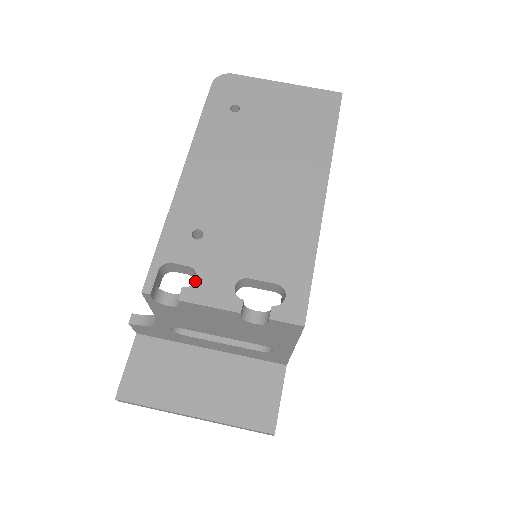
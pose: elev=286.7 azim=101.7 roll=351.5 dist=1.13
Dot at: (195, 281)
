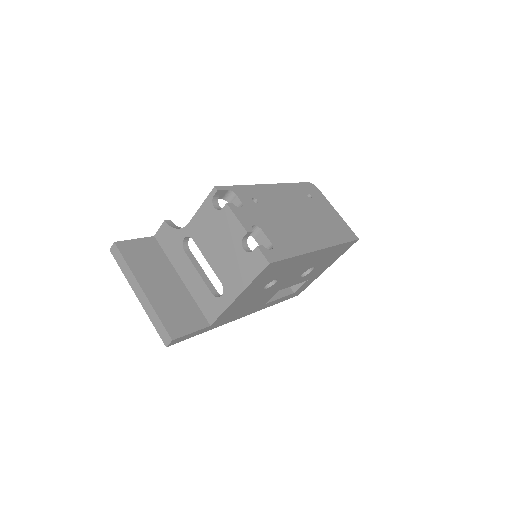
Dot at: (239, 207)
